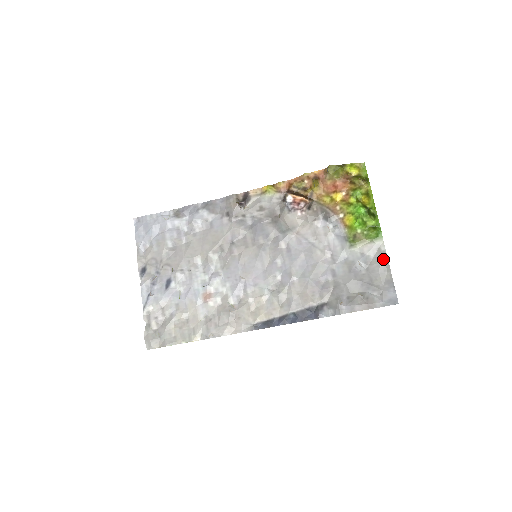
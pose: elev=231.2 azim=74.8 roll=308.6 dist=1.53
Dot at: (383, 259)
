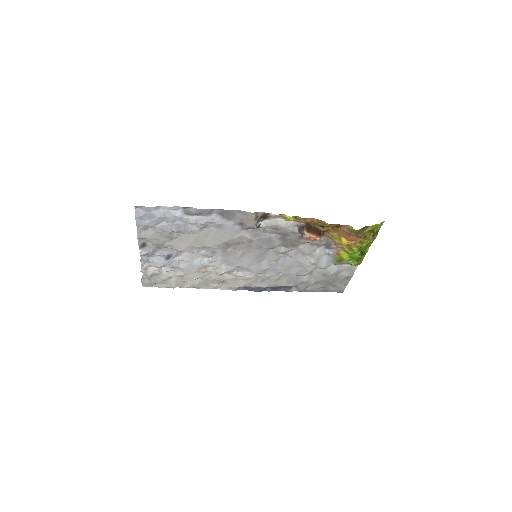
Dot at: (350, 274)
